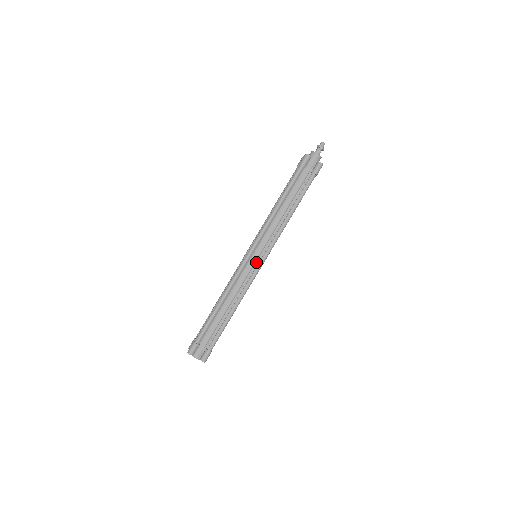
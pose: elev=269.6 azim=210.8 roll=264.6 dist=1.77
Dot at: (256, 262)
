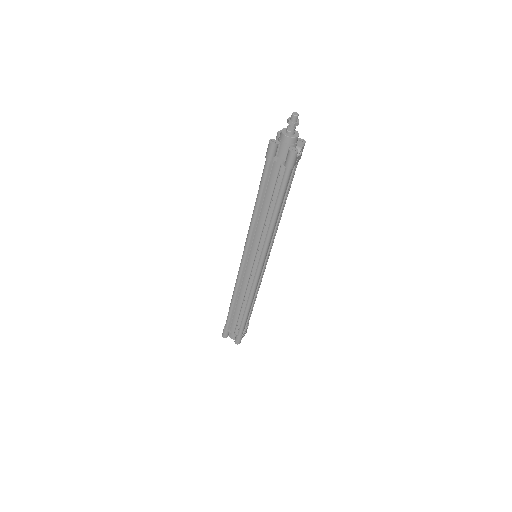
Dot at: (252, 268)
